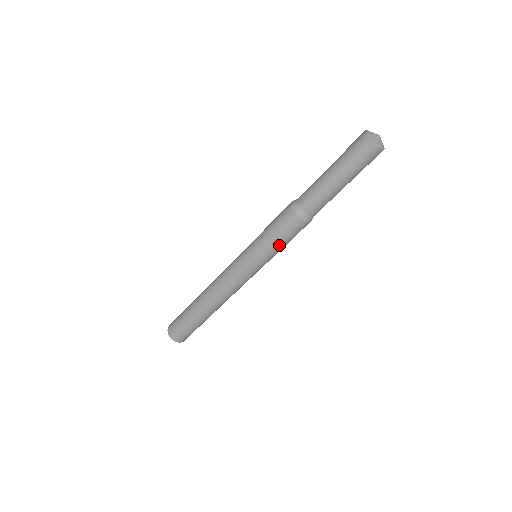
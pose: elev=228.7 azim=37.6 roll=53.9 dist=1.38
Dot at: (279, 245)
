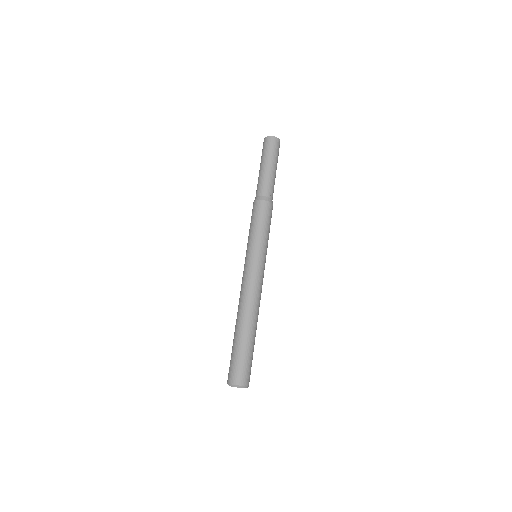
Dot at: (261, 228)
